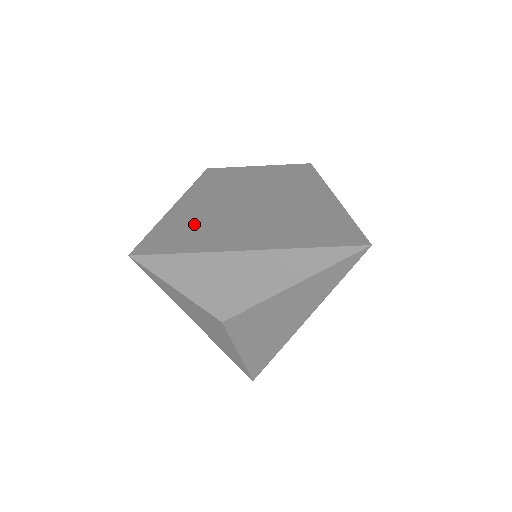
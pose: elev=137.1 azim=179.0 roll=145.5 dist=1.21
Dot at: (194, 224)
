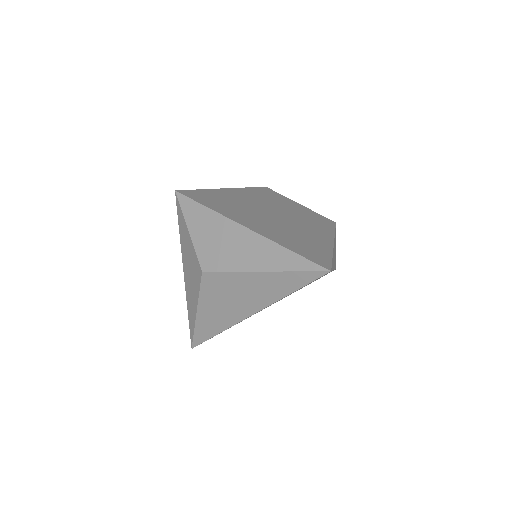
Dot at: (230, 202)
